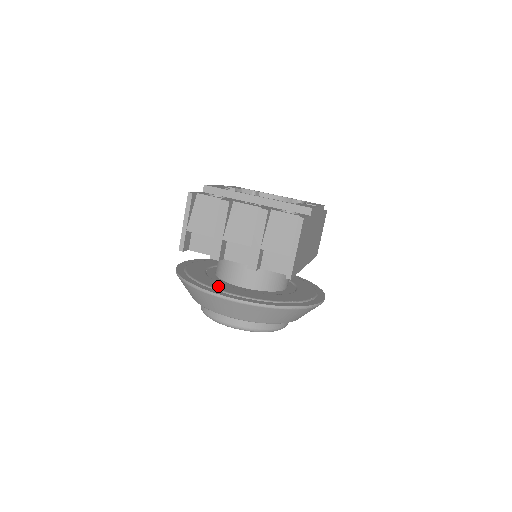
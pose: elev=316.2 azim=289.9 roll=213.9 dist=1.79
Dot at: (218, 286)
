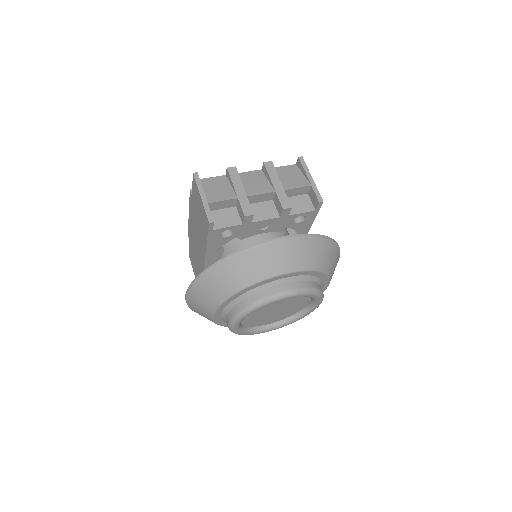
Dot at: occluded
